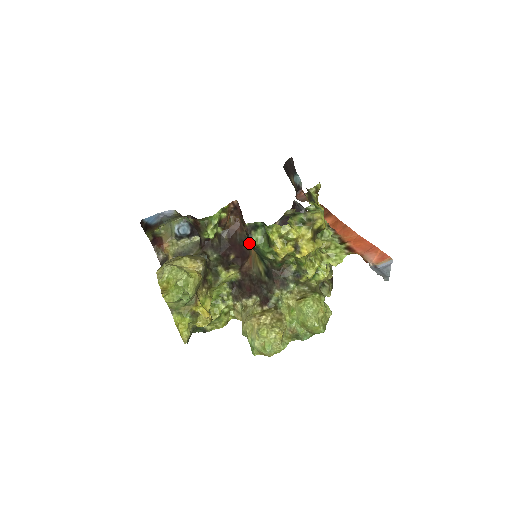
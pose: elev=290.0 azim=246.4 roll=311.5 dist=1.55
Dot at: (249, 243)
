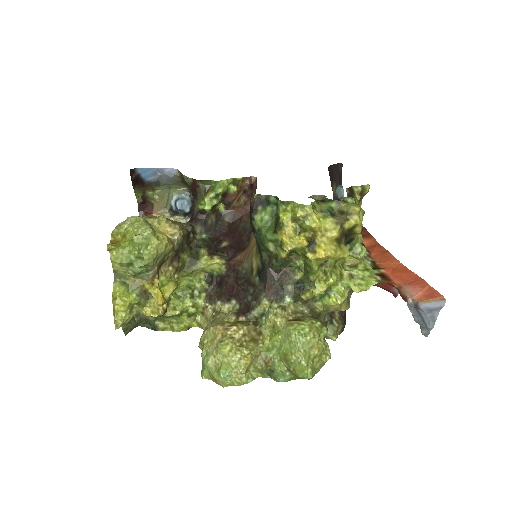
Dot at: (250, 222)
